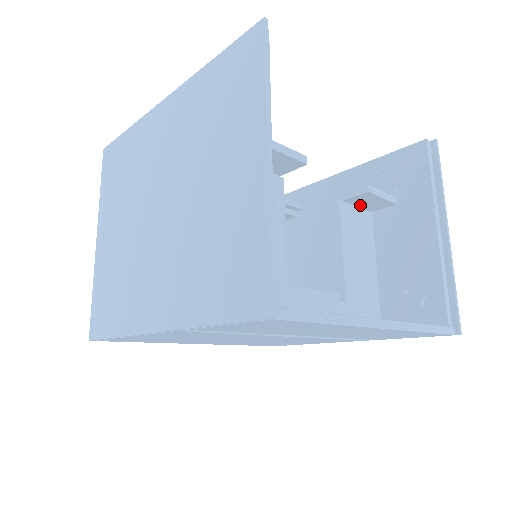
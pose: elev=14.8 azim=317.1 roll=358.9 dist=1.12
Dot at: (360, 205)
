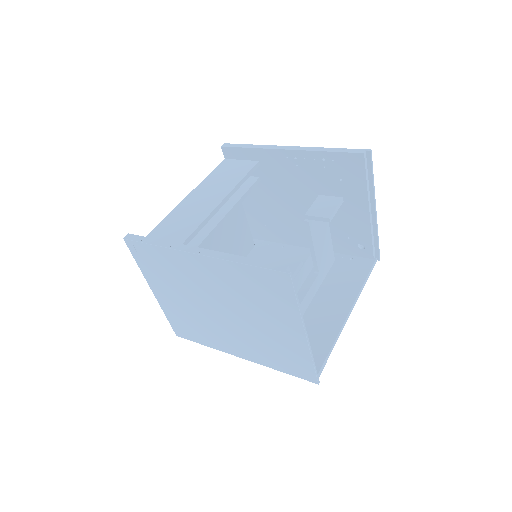
Dot at: occluded
